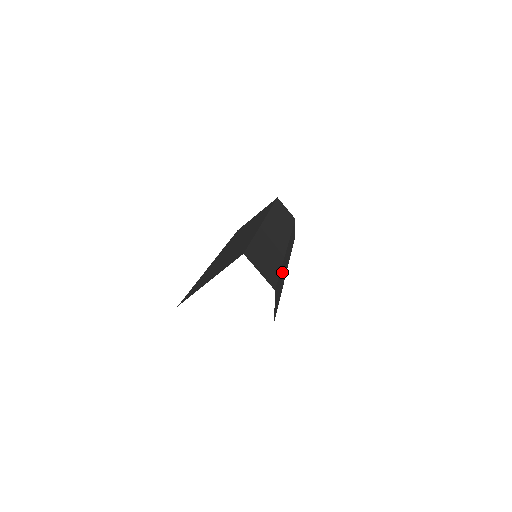
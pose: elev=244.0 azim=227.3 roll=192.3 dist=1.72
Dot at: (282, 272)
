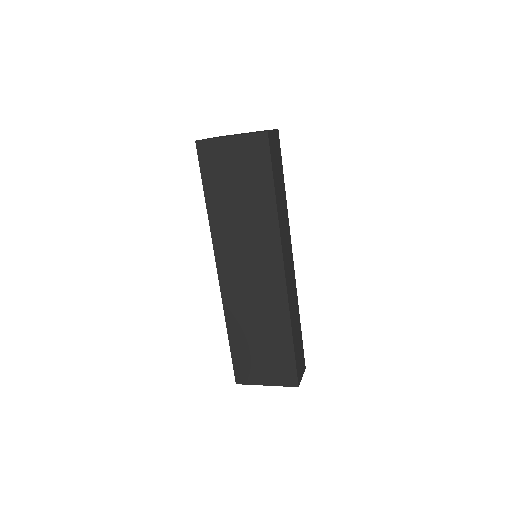
Dot at: occluded
